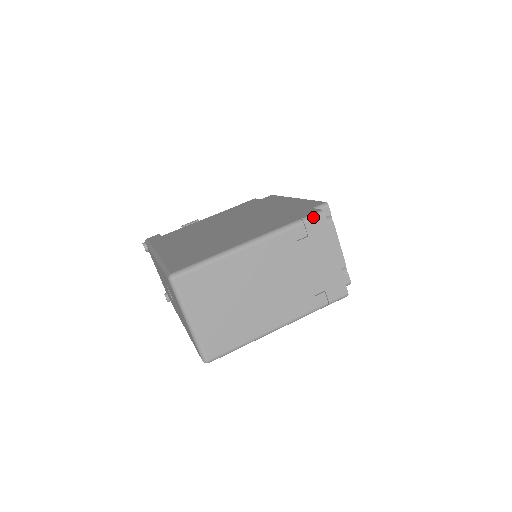
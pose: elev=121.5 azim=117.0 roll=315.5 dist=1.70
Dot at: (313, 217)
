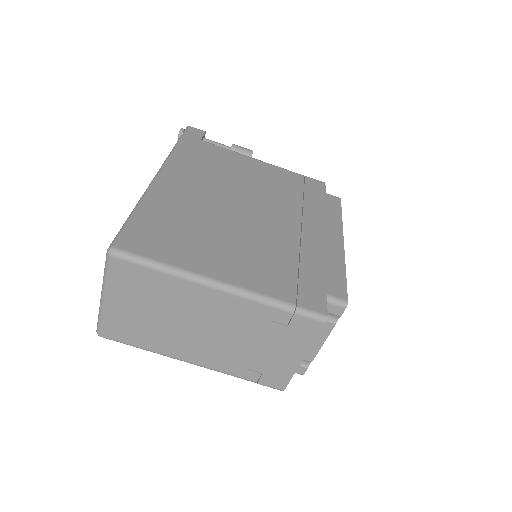
Dot at: (310, 316)
